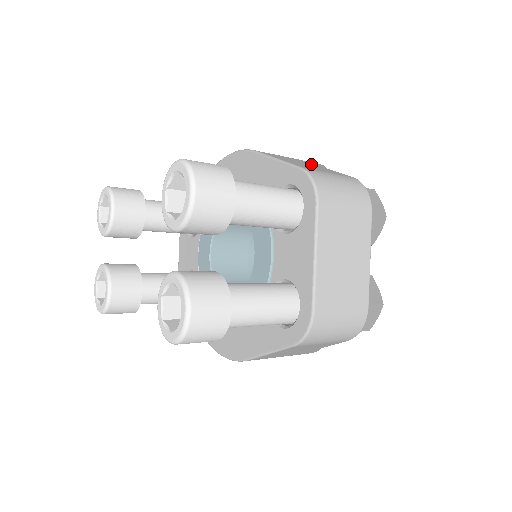
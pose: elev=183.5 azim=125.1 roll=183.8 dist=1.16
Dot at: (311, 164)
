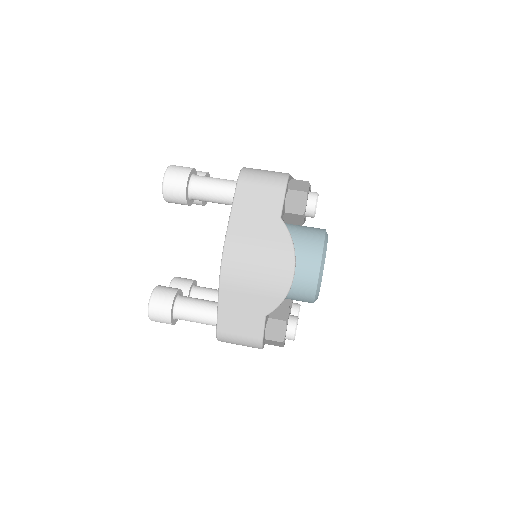
Dot at: (254, 311)
